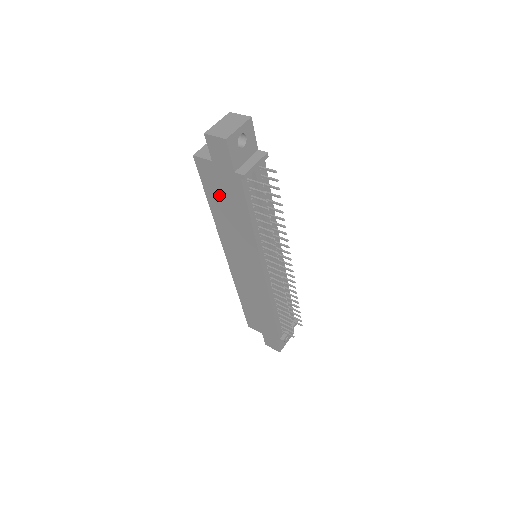
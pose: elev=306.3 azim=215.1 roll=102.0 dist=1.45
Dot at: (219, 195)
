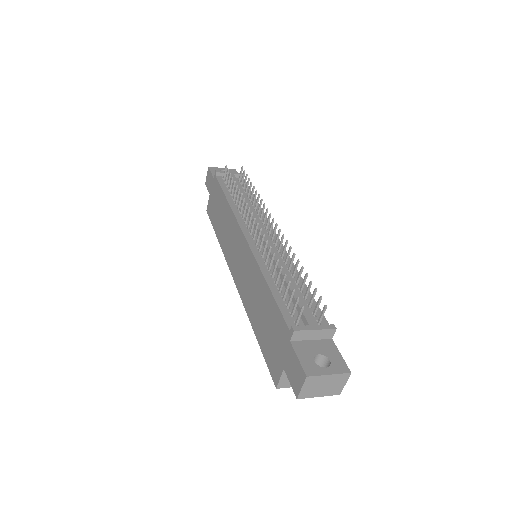
Dot at: (216, 214)
